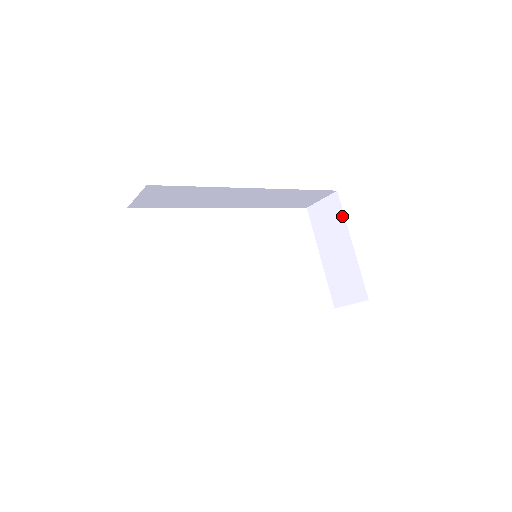
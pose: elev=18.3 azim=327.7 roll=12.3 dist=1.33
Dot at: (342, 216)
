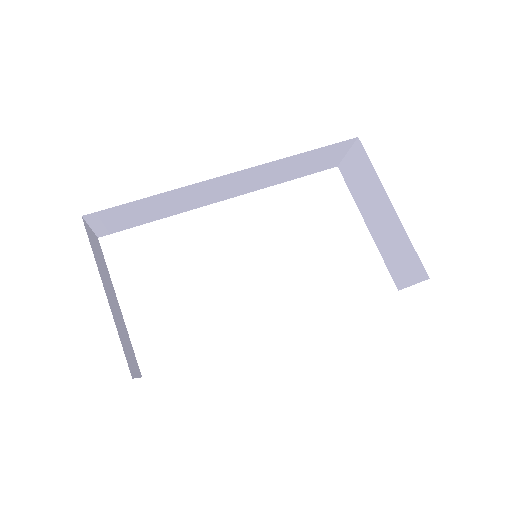
Dot at: (372, 170)
